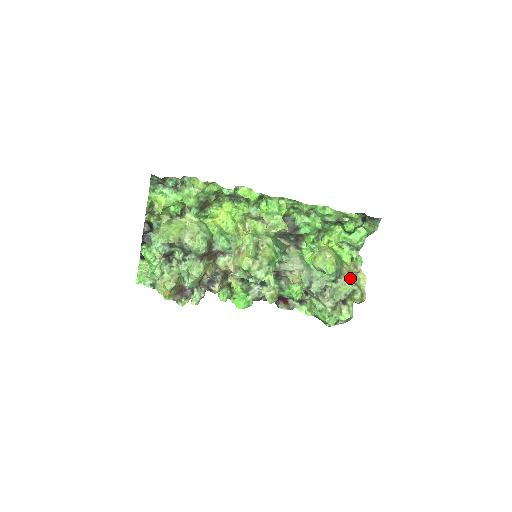
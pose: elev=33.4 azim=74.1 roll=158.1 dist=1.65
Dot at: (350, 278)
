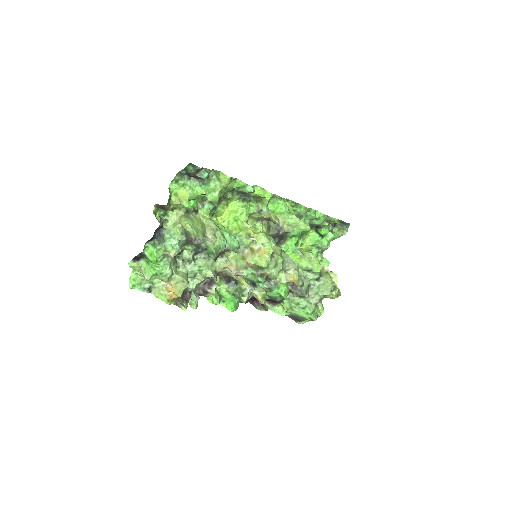
Dot at: (329, 276)
